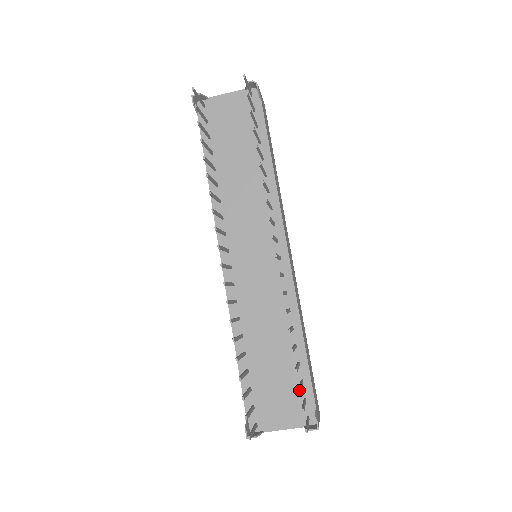
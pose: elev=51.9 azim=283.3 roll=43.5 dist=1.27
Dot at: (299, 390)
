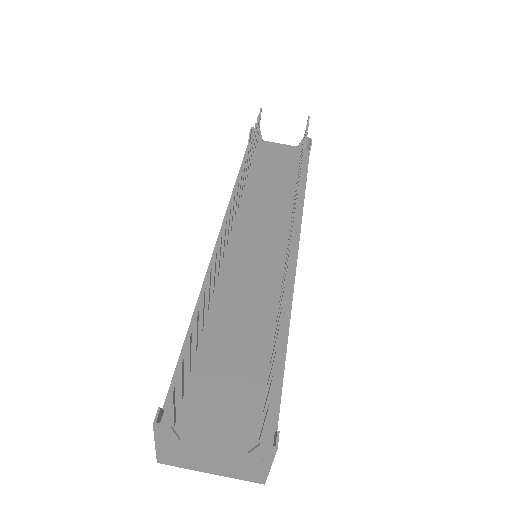
Dot at: (277, 350)
